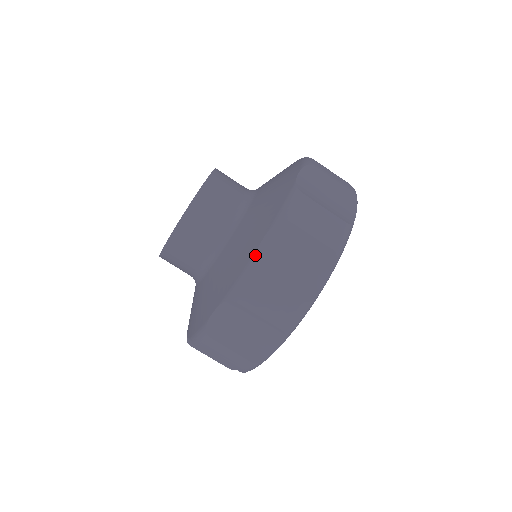
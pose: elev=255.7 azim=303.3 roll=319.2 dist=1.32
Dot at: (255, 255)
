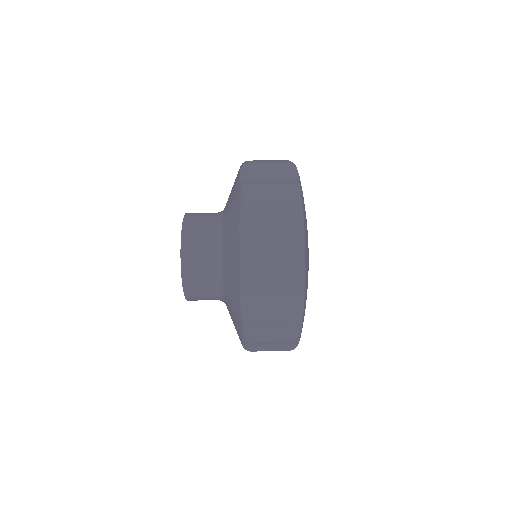
Dot at: (241, 244)
